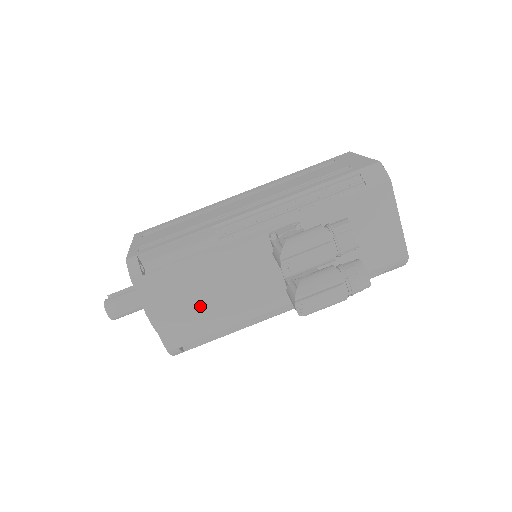
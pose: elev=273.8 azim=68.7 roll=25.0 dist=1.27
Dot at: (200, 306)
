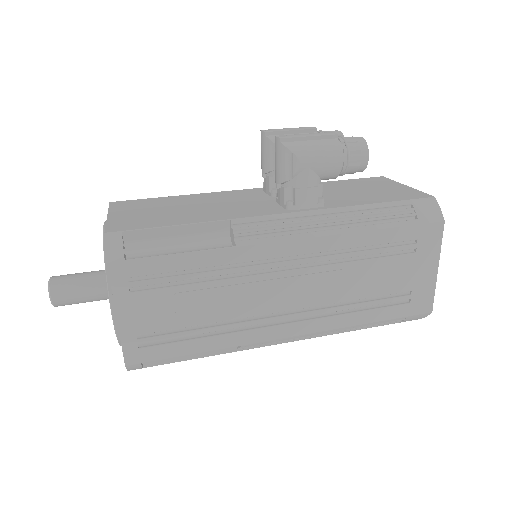
Dot at: (171, 212)
